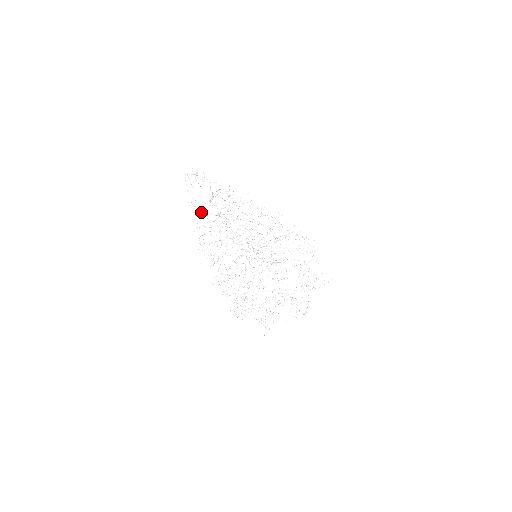
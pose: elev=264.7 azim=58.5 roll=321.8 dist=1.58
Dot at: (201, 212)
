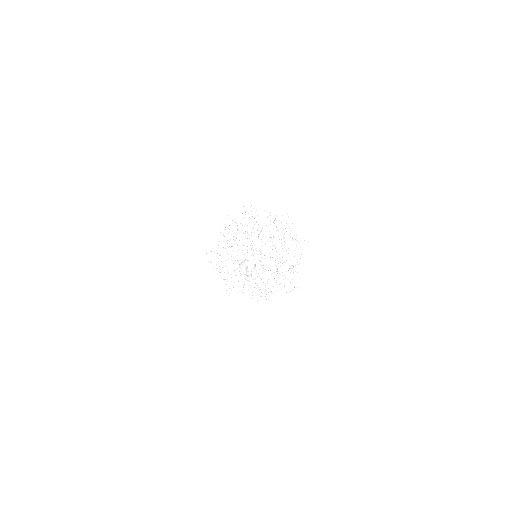
Dot at: occluded
